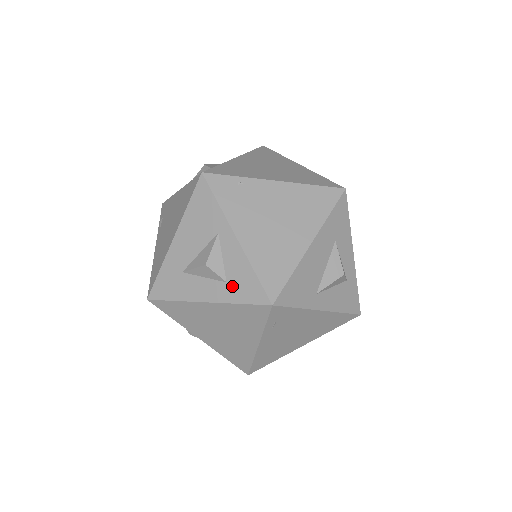
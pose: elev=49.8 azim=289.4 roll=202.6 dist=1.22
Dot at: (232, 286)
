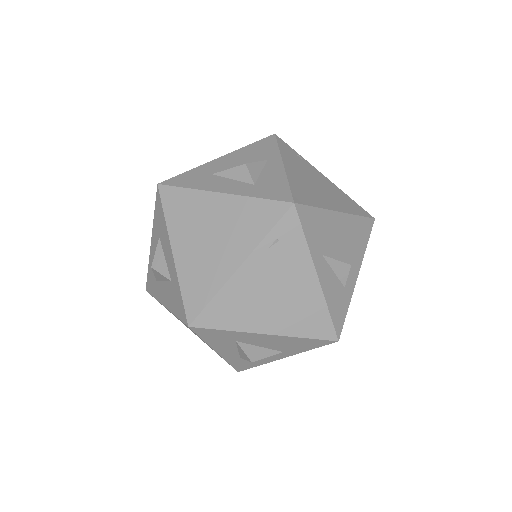
Dot at: (259, 187)
